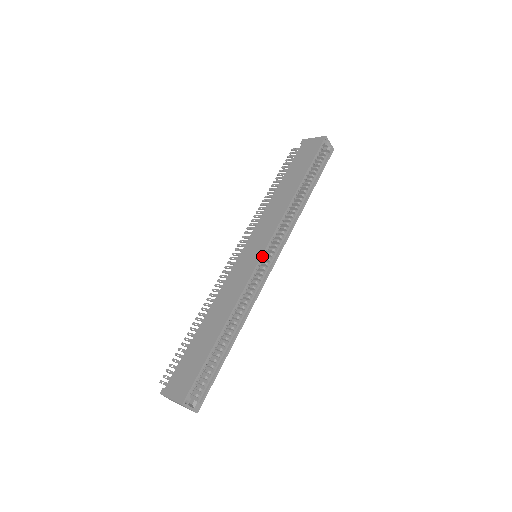
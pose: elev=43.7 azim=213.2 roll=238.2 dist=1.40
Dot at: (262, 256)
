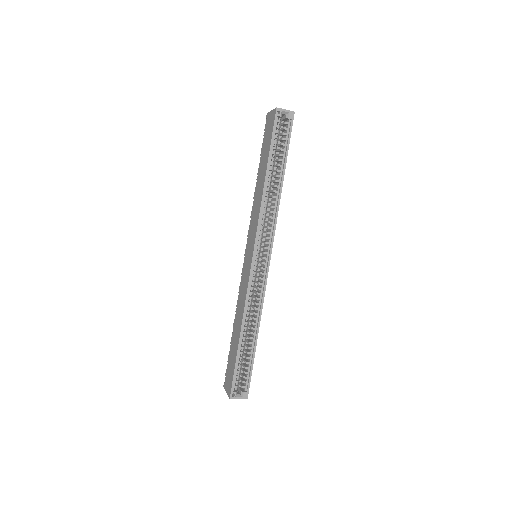
Dot at: (252, 261)
